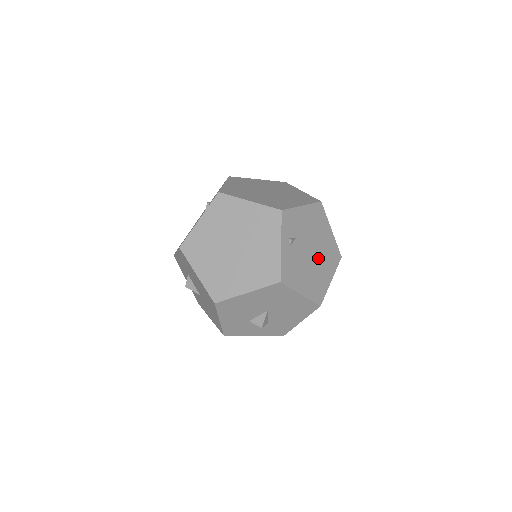
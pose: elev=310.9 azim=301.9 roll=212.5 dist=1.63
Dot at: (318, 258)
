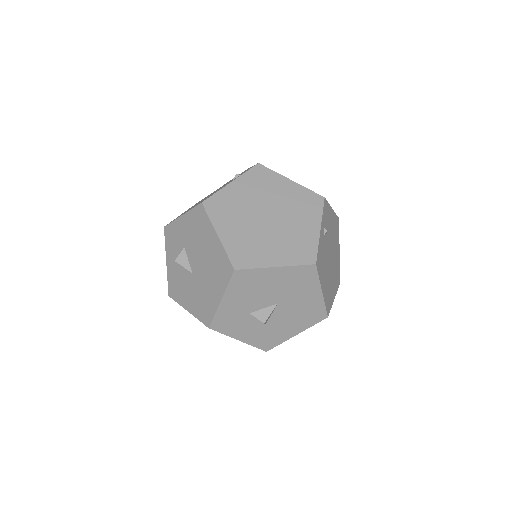
Dot at: (332, 268)
